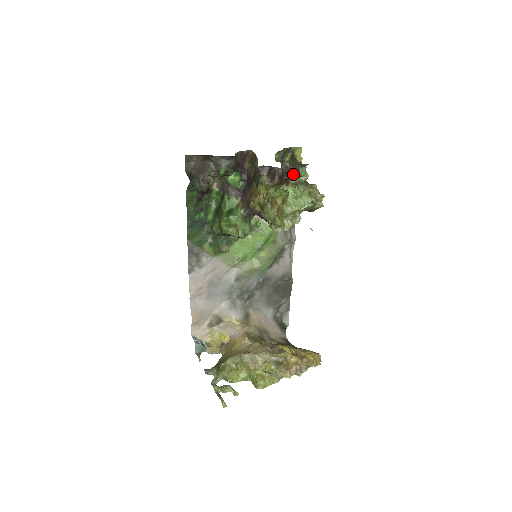
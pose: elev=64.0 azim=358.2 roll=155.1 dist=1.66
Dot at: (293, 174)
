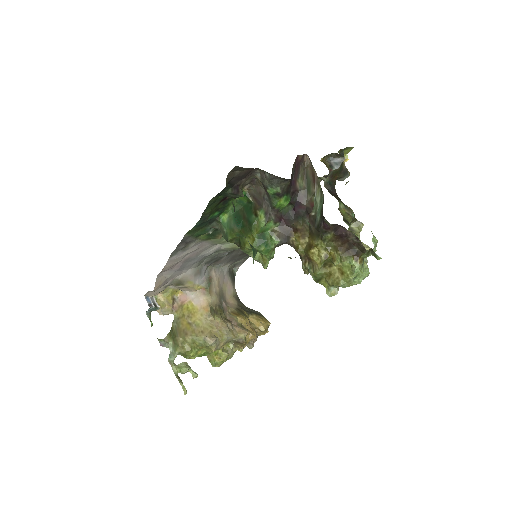
Dot at: (368, 250)
